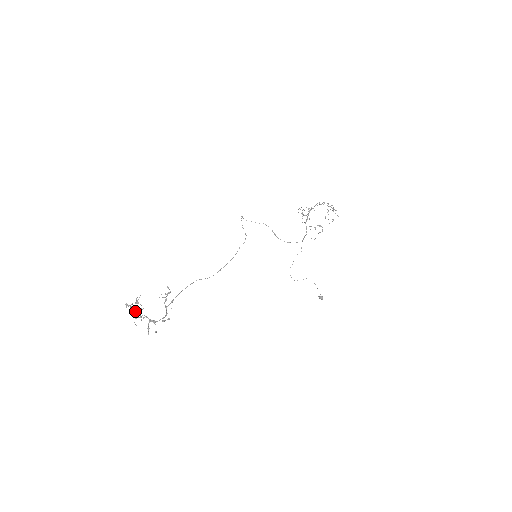
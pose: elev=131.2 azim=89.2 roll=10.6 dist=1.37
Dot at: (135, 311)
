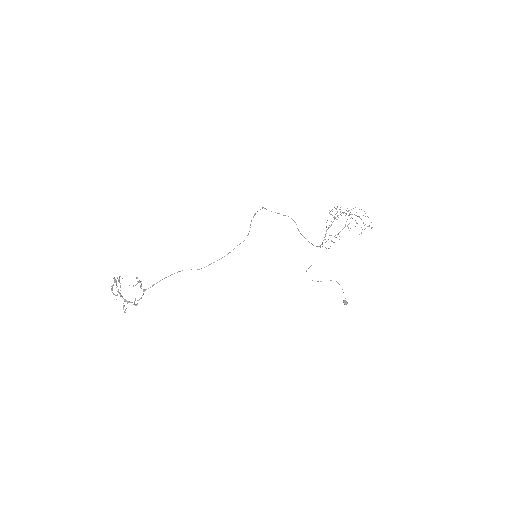
Dot at: occluded
